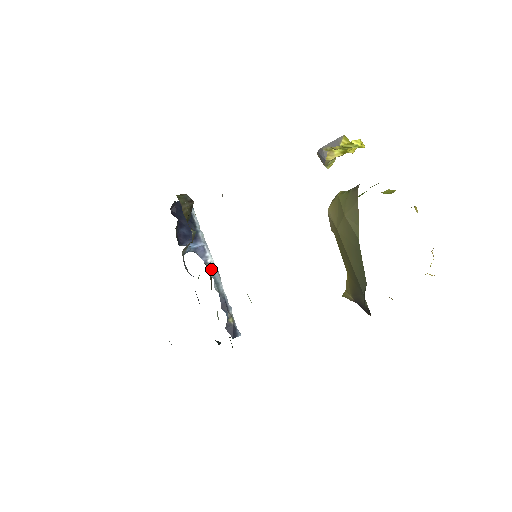
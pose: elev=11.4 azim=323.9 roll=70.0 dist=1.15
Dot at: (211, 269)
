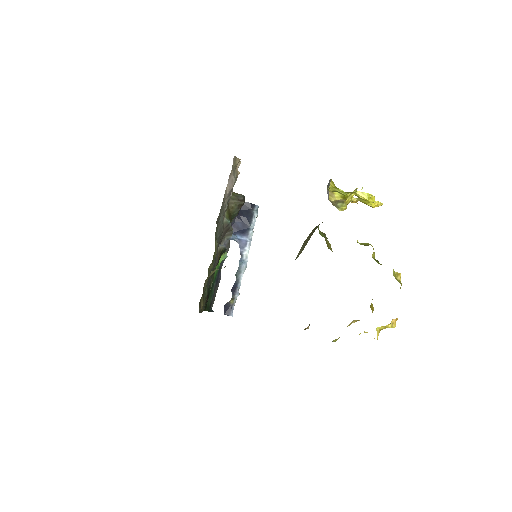
Dot at: (242, 259)
